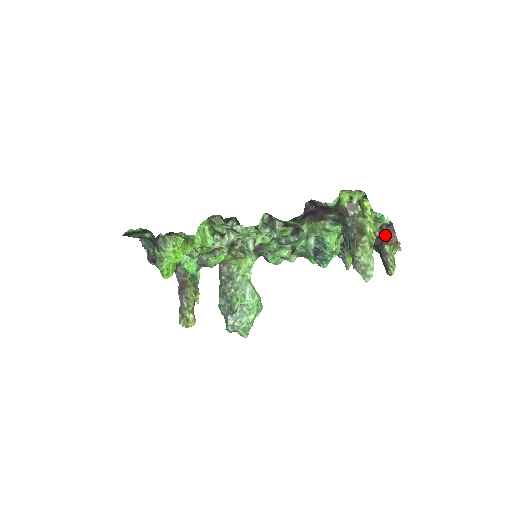
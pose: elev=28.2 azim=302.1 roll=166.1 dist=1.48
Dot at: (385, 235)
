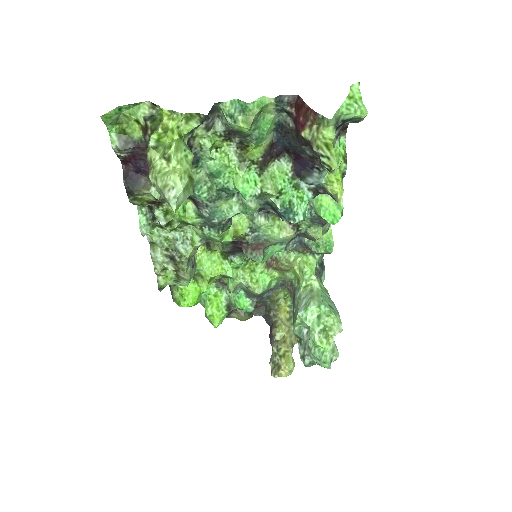
Dot at: (299, 119)
